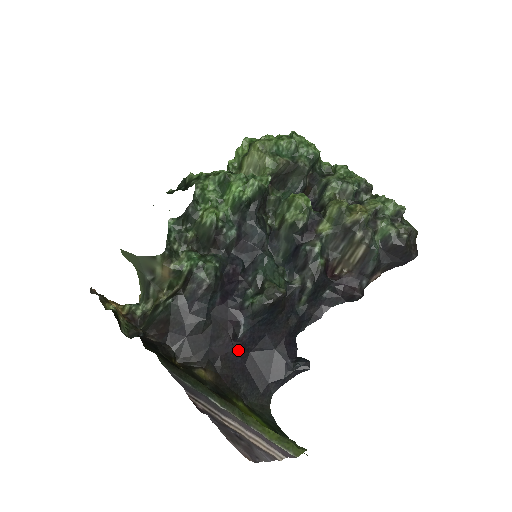
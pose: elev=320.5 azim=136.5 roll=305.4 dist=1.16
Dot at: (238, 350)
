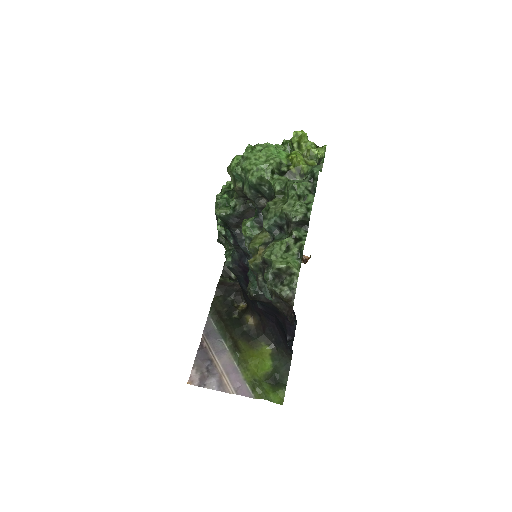
Dot at: (267, 313)
